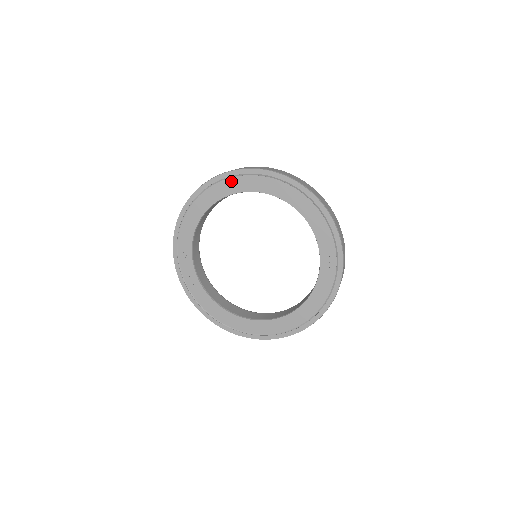
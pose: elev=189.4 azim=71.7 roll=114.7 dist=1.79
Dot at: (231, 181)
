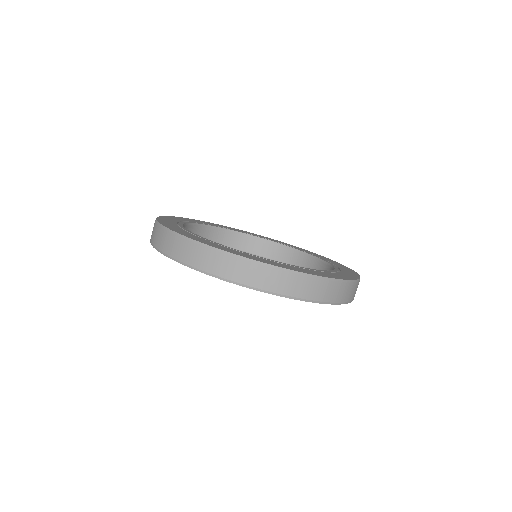
Dot at: occluded
